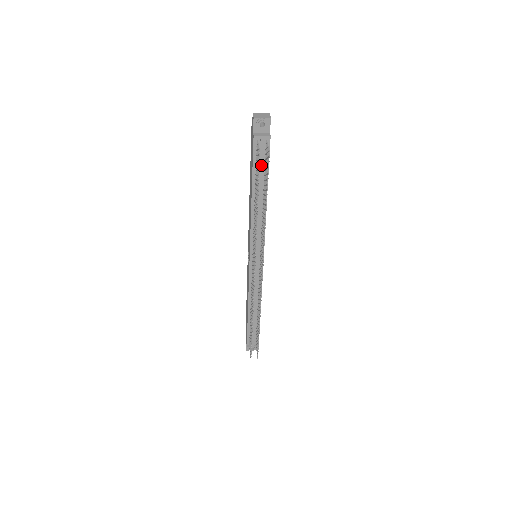
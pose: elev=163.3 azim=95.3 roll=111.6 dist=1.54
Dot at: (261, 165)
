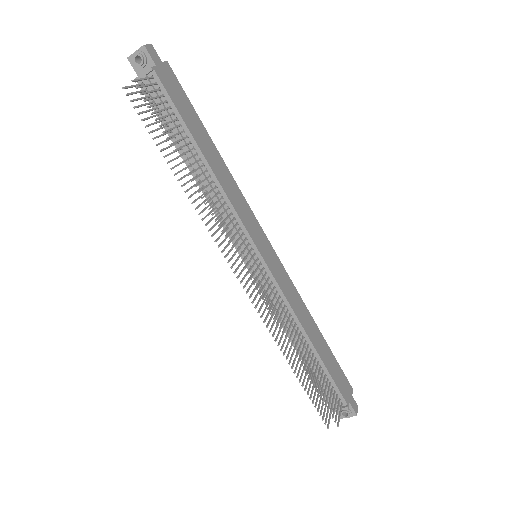
Dot at: (166, 114)
